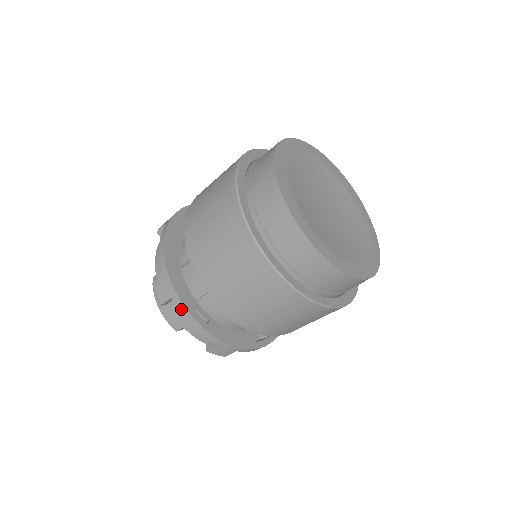
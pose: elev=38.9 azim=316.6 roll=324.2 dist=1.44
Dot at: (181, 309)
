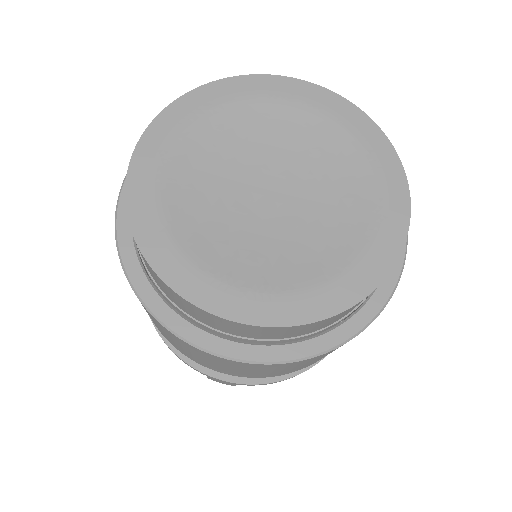
Dot at: (254, 385)
